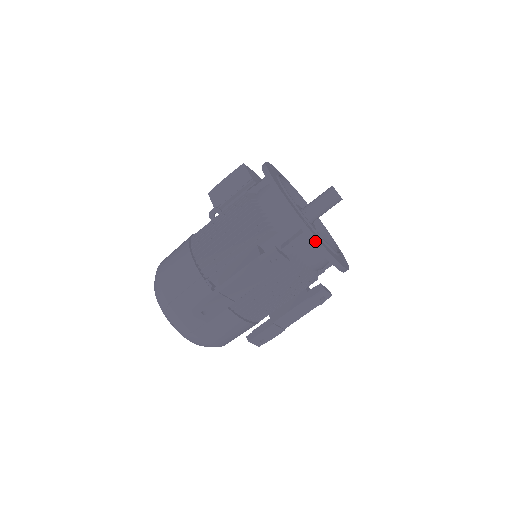
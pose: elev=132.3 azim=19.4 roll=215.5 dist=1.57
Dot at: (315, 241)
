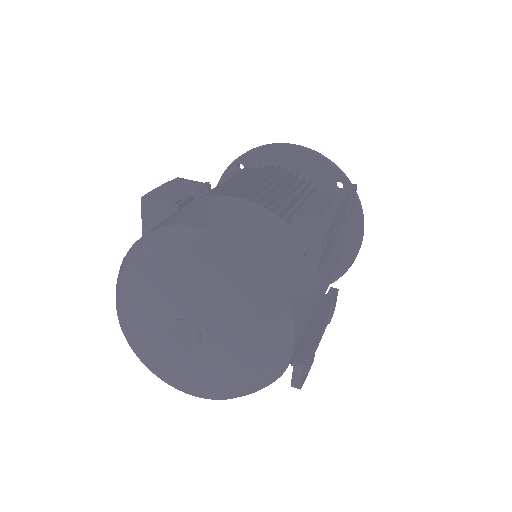
Dot at: (358, 199)
